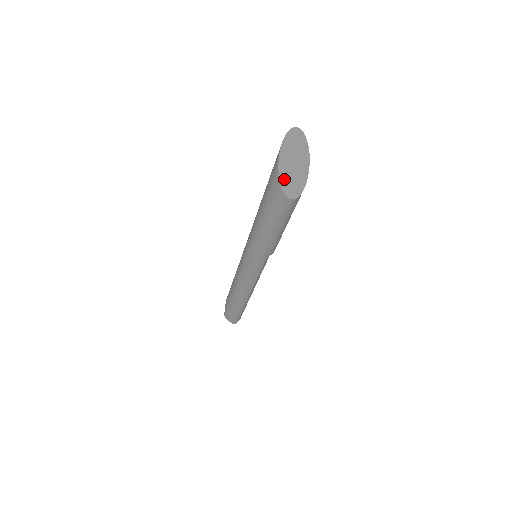
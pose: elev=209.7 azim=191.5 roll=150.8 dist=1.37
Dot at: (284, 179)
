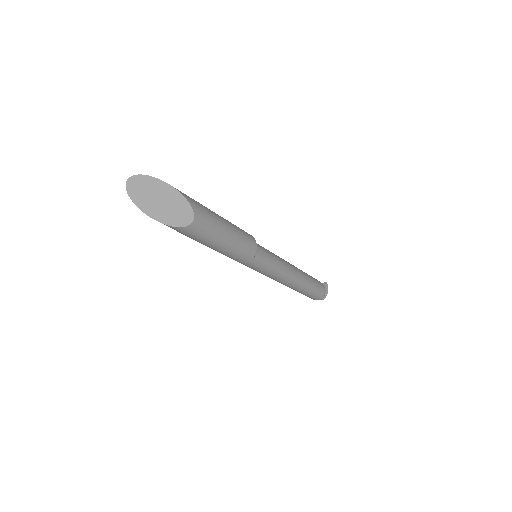
Dot at: (164, 218)
